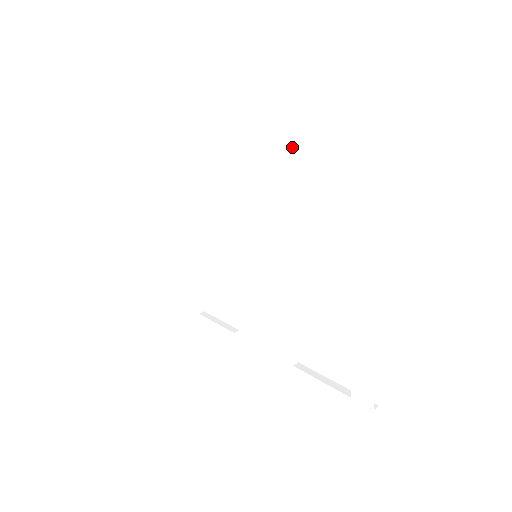
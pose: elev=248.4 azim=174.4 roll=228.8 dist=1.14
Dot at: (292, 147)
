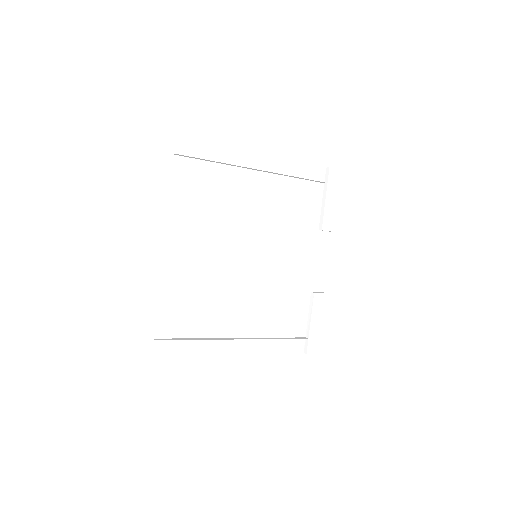
Dot at: occluded
